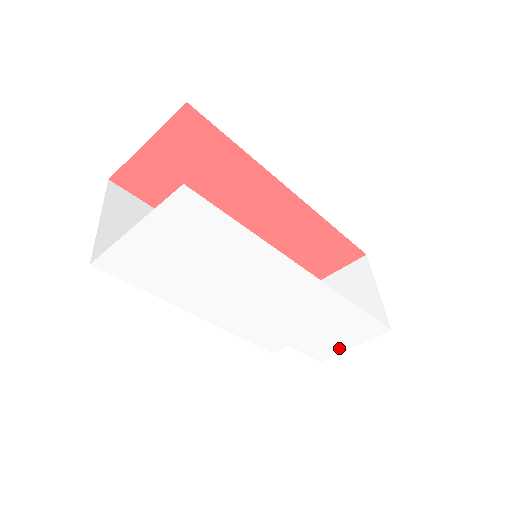
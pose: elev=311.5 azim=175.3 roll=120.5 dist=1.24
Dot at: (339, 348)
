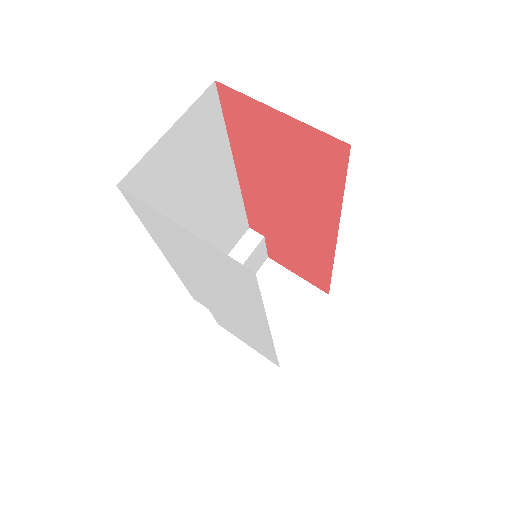
Dot at: (238, 336)
